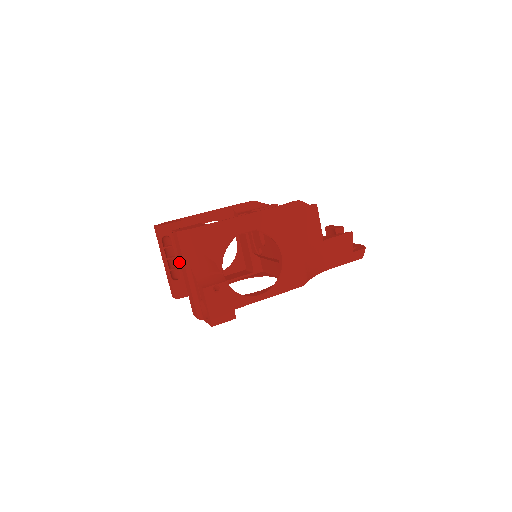
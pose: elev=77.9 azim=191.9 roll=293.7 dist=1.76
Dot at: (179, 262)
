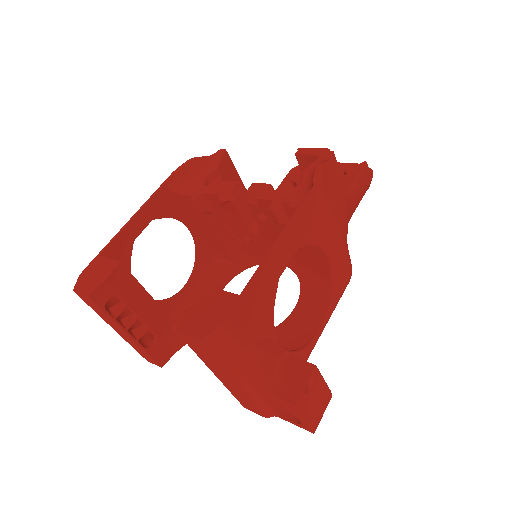
Dot at: (145, 321)
